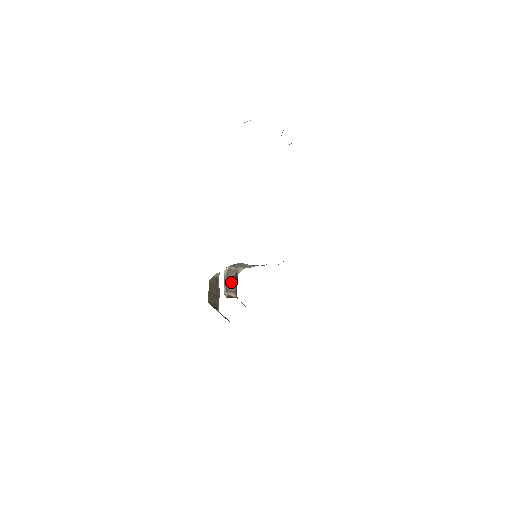
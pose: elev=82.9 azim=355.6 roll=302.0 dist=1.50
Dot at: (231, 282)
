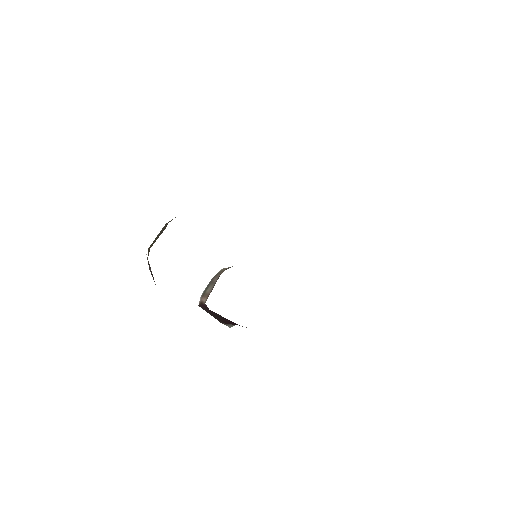
Dot at: (212, 284)
